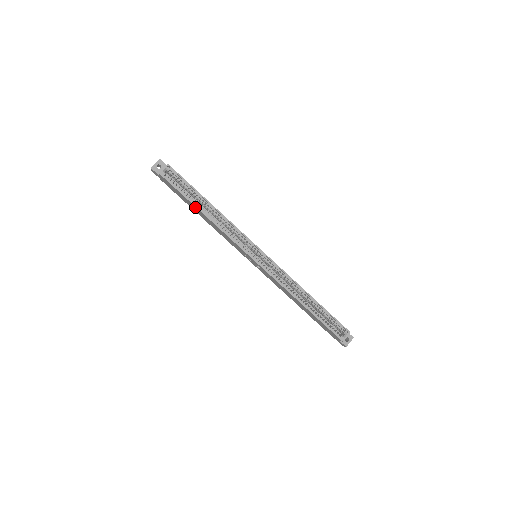
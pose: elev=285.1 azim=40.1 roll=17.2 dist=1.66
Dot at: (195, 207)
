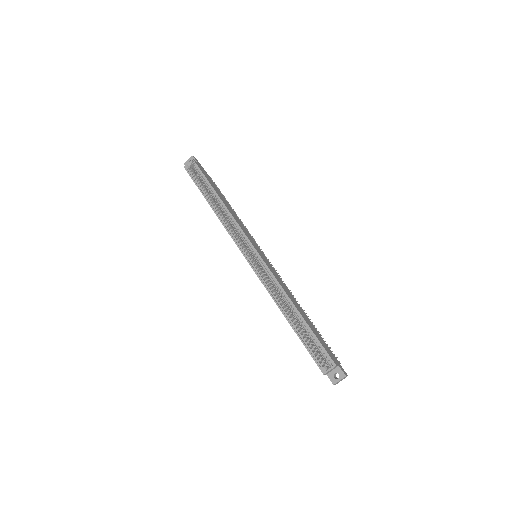
Dot at: (206, 199)
